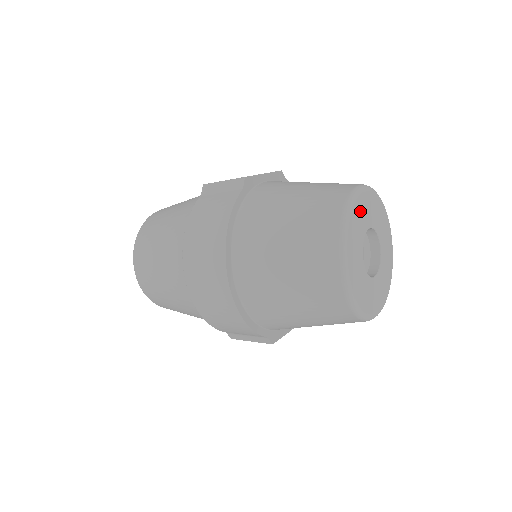
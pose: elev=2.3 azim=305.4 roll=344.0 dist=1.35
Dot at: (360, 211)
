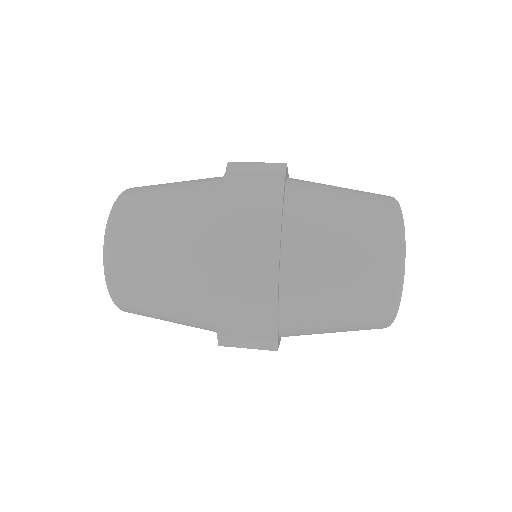
Dot at: occluded
